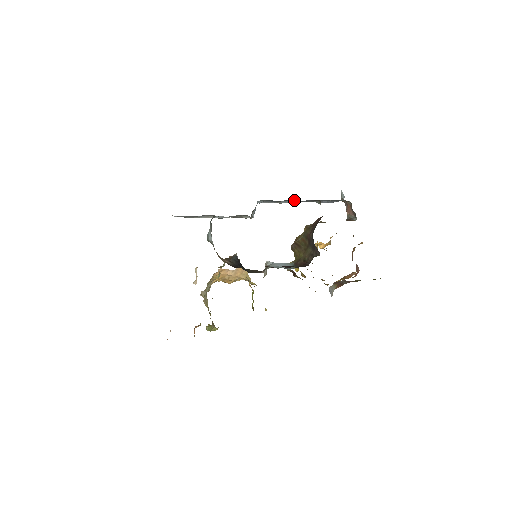
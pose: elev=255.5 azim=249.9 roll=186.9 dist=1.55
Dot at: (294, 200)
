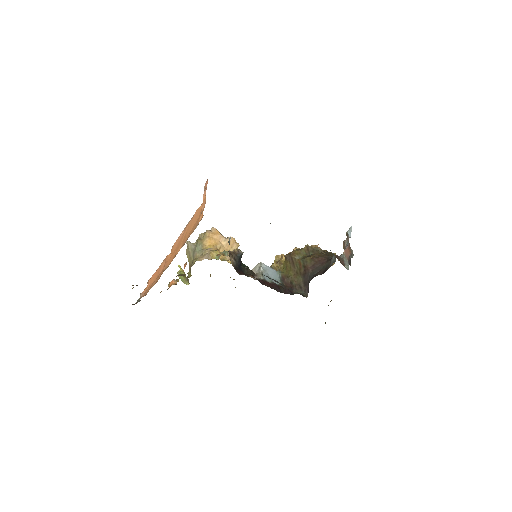
Dot at: occluded
